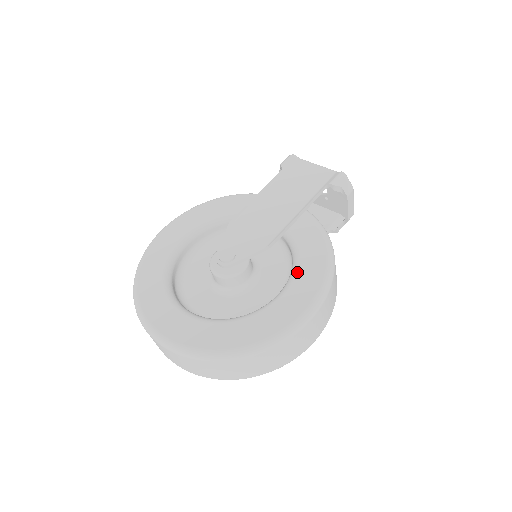
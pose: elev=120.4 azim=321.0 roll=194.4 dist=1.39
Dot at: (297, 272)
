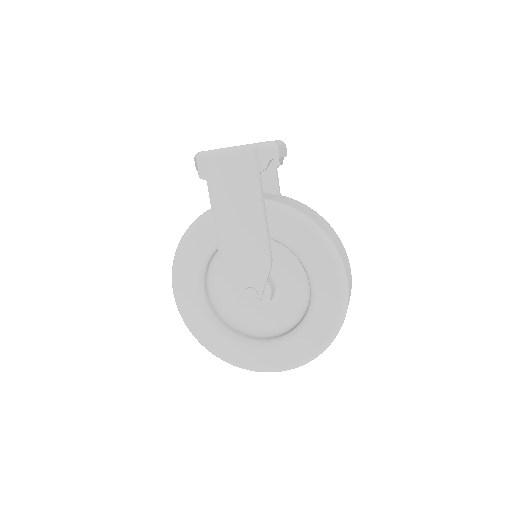
Dot at: (309, 266)
